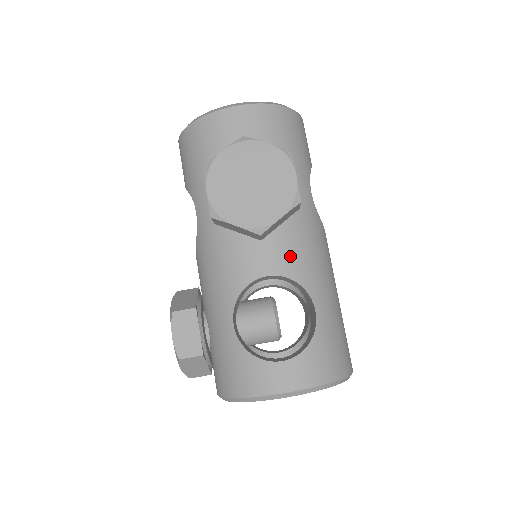
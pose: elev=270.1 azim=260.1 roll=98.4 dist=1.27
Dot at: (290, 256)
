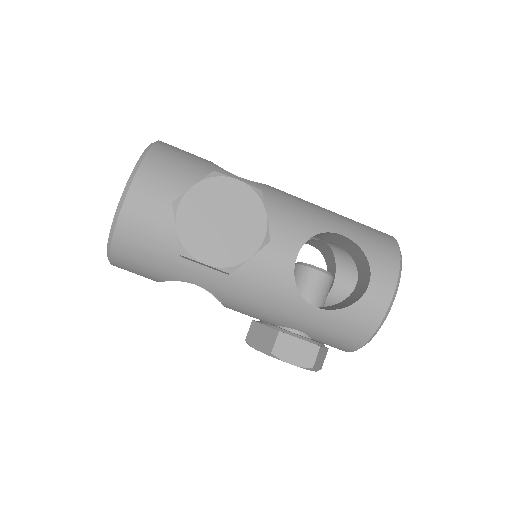
Dot at: (290, 228)
